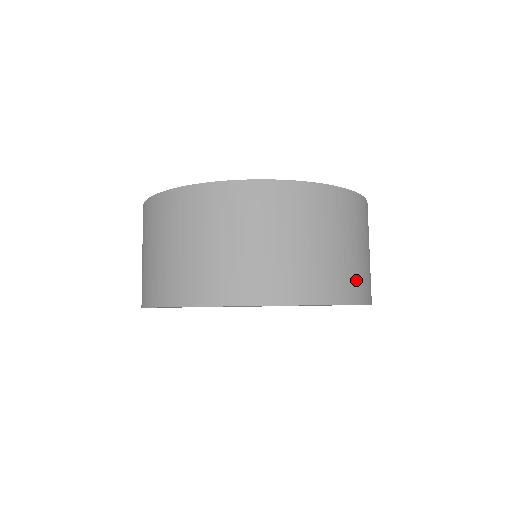
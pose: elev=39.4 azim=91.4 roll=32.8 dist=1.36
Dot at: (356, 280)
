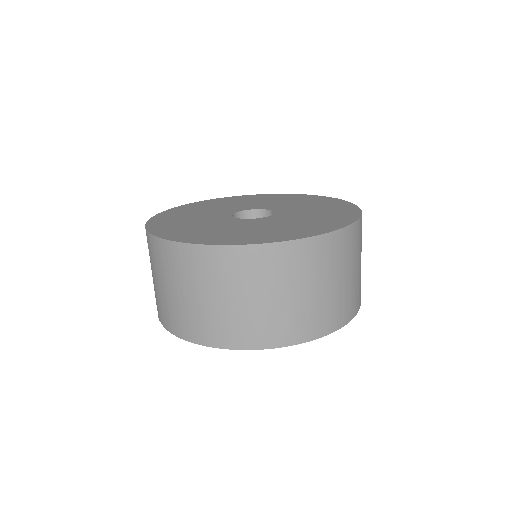
Dot at: (344, 306)
